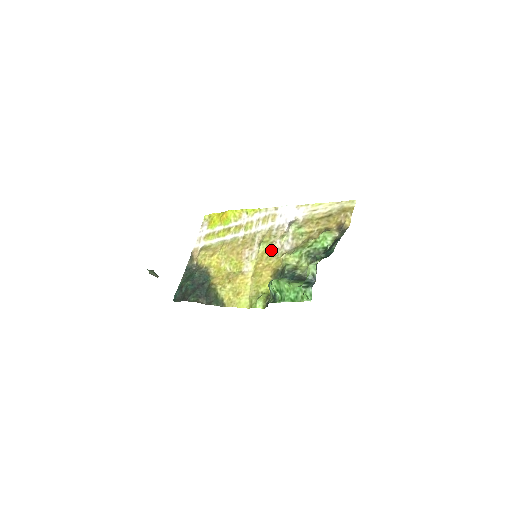
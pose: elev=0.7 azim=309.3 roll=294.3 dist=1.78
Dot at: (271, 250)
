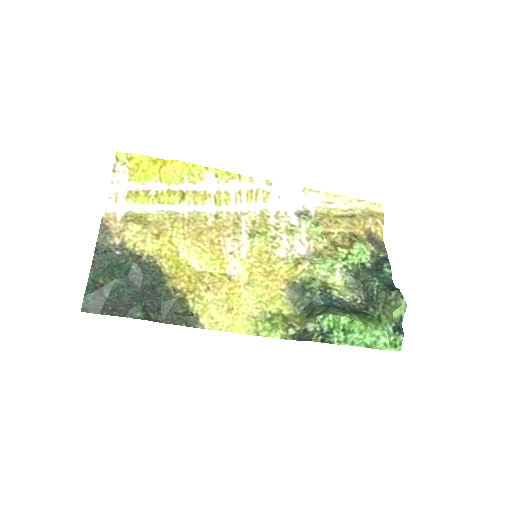
Dot at: (275, 249)
